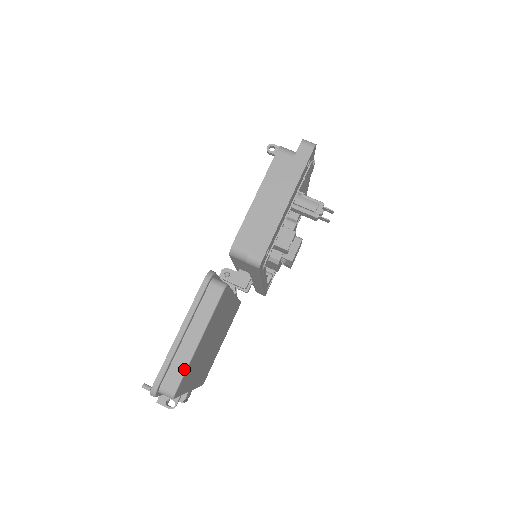
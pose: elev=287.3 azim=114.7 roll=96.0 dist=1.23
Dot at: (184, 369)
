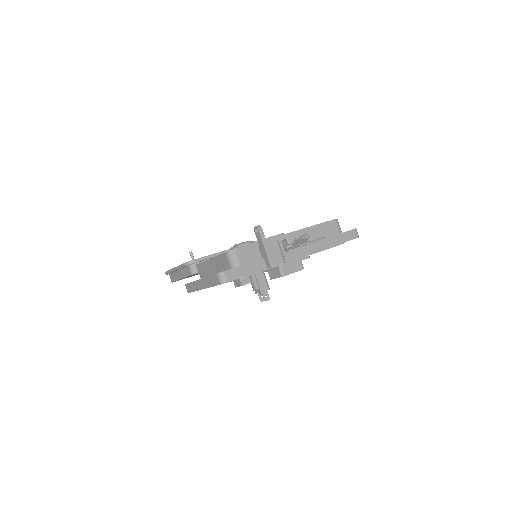
Dot at: (175, 280)
